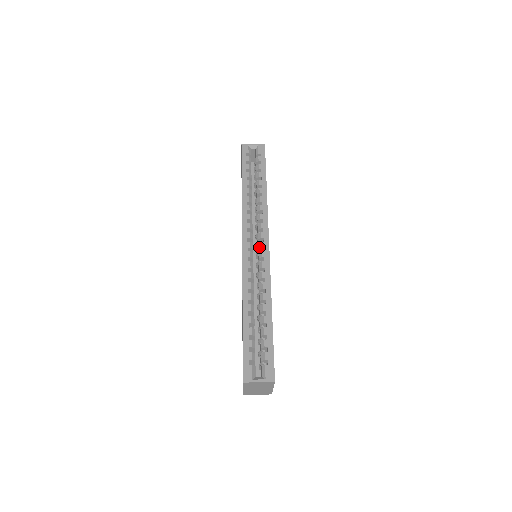
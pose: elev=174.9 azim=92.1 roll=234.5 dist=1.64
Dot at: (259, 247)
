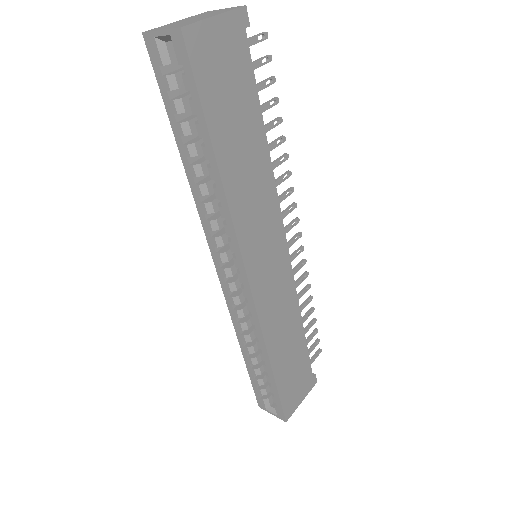
Dot at: occluded
